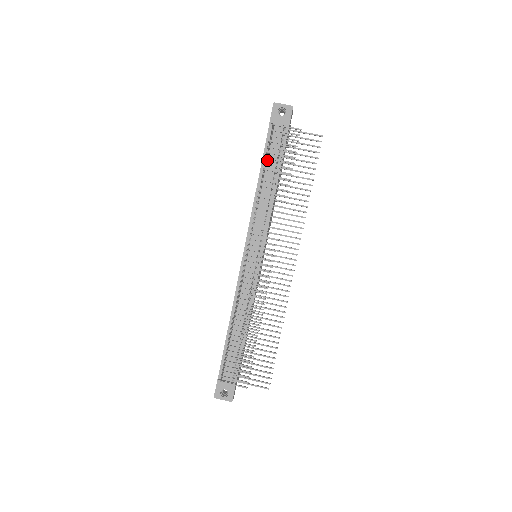
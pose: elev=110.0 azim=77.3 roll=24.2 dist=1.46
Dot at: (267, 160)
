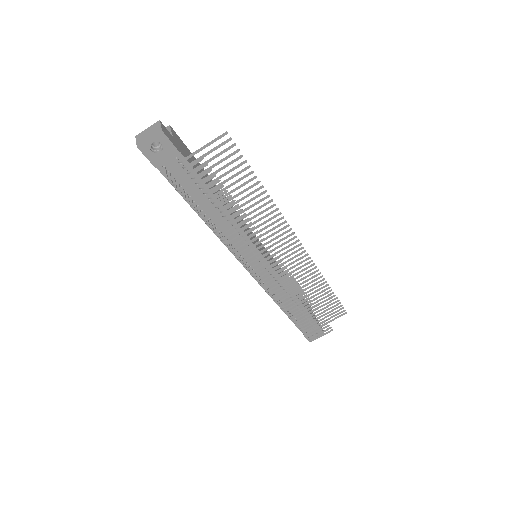
Dot at: occluded
